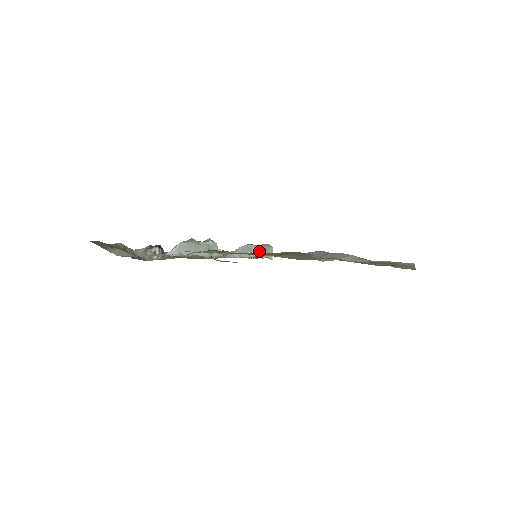
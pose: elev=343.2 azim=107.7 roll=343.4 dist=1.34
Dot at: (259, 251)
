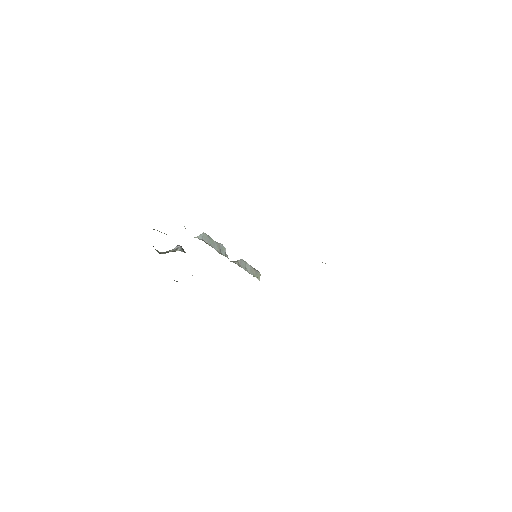
Dot at: (251, 270)
